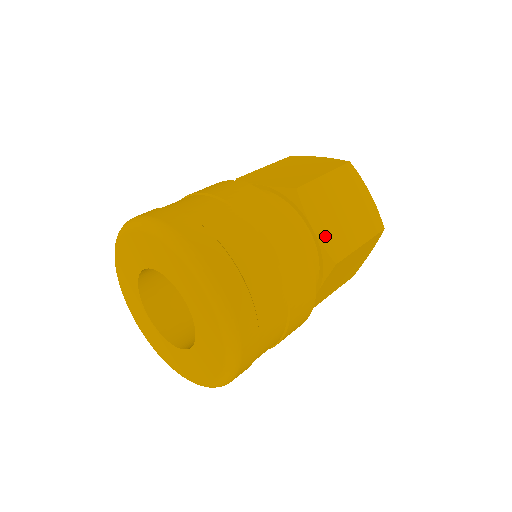
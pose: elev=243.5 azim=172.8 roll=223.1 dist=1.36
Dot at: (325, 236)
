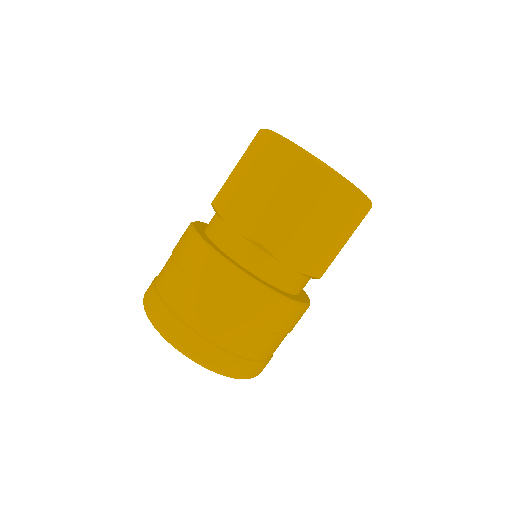
Dot at: (246, 226)
